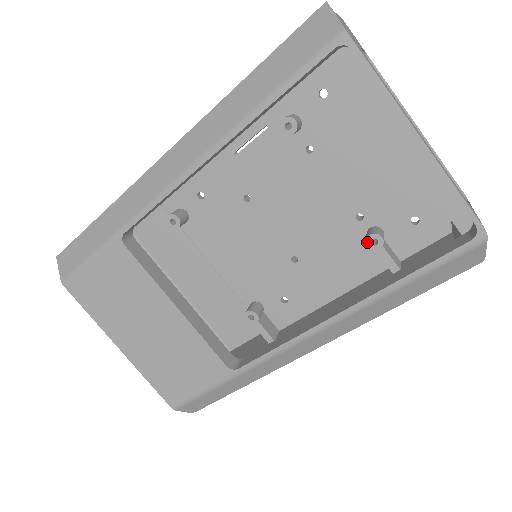
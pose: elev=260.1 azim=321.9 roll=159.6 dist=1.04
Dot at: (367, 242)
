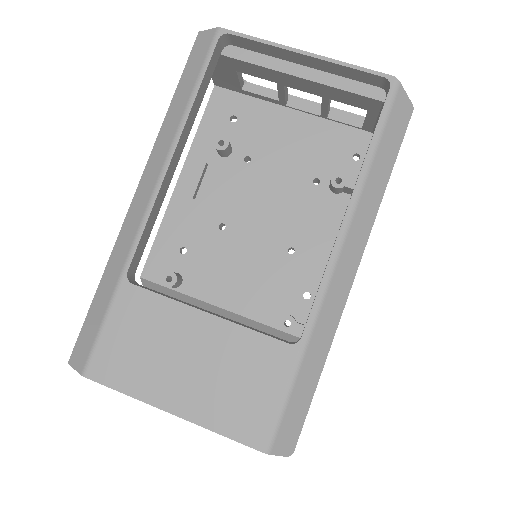
Dot at: (333, 184)
